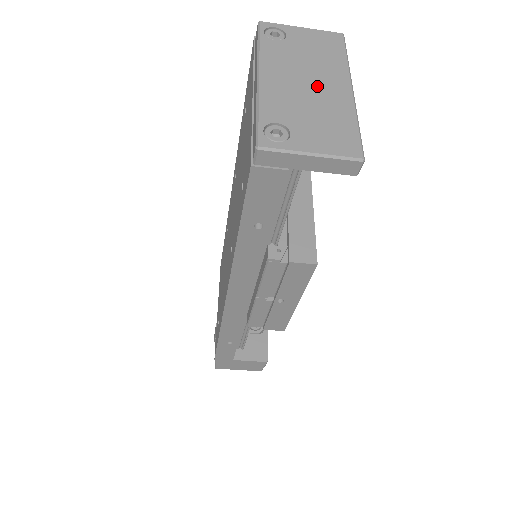
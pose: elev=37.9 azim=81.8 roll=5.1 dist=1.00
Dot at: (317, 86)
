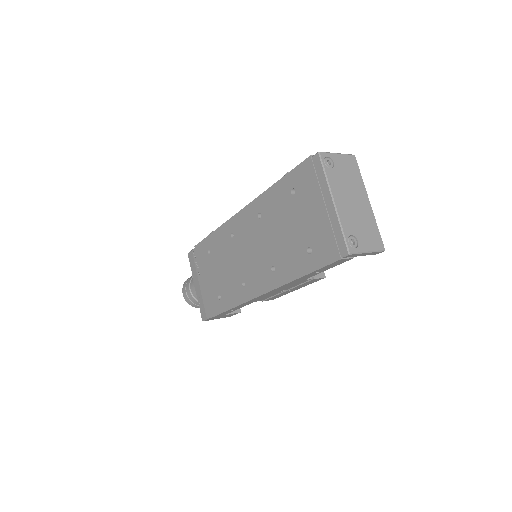
Dot at: (357, 203)
